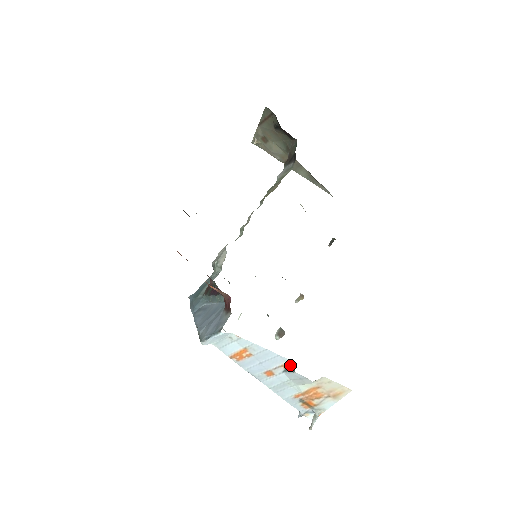
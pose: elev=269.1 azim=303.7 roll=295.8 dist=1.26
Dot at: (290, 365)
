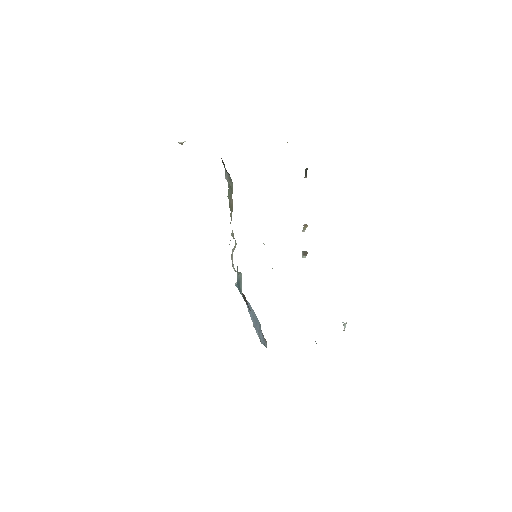
Dot at: occluded
